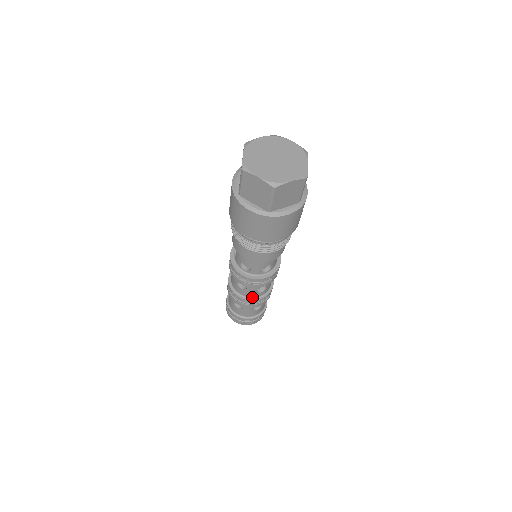
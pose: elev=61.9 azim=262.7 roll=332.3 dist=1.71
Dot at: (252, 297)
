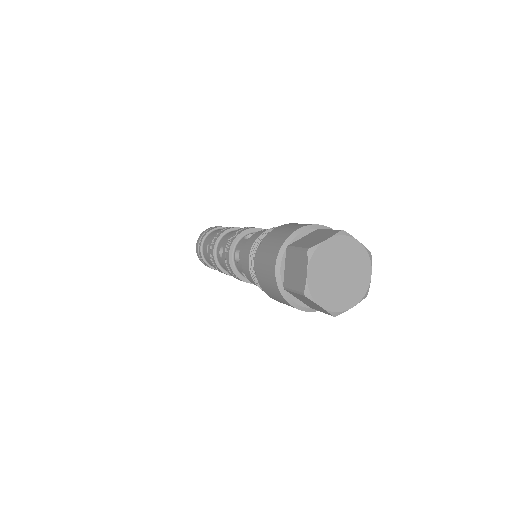
Dot at: occluded
